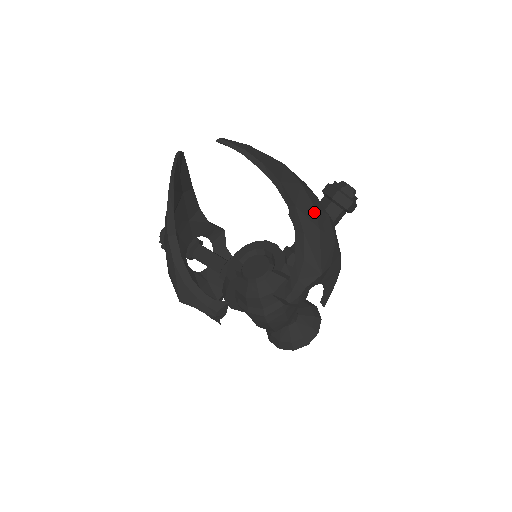
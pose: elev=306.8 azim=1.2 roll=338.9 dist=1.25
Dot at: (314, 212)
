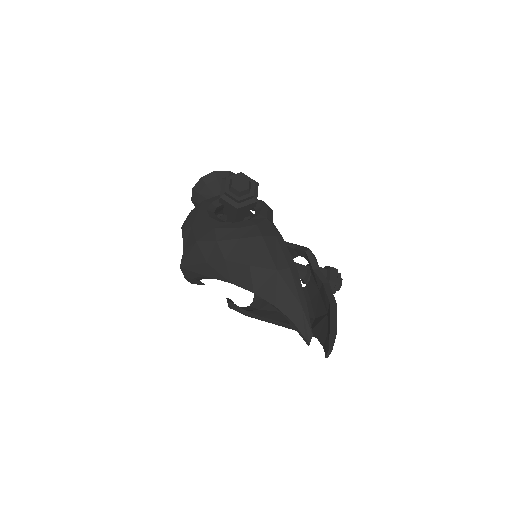
Dot at: occluded
